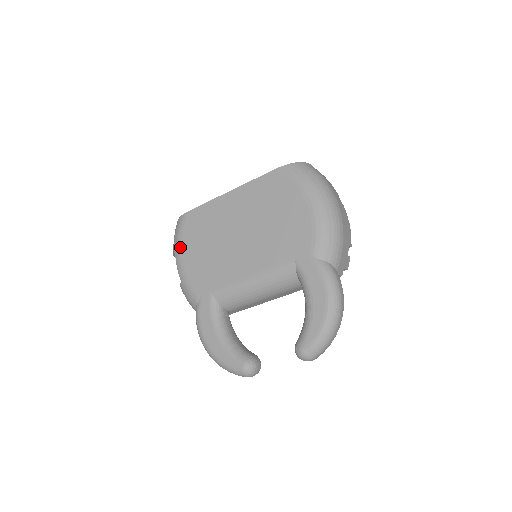
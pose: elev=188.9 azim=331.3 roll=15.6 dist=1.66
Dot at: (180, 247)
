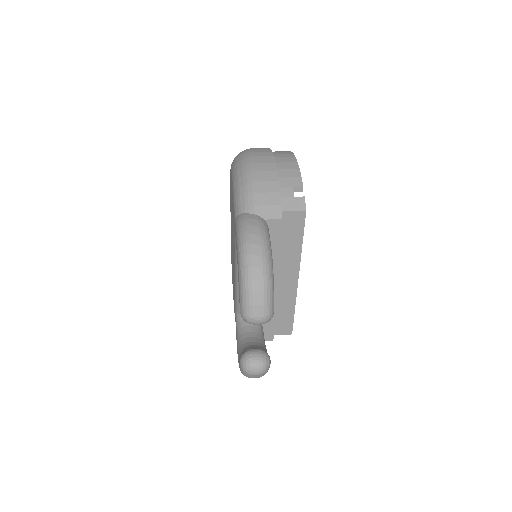
Dot at: occluded
